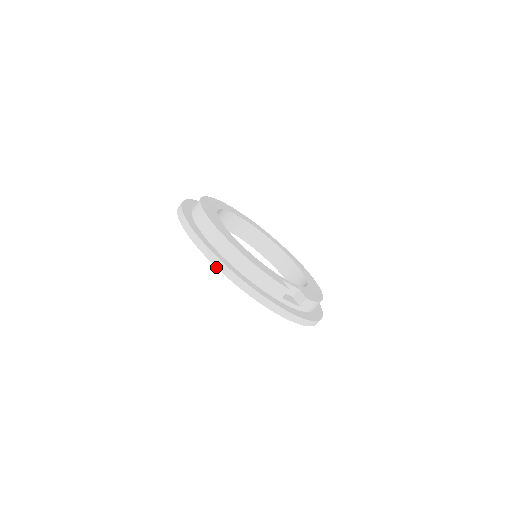
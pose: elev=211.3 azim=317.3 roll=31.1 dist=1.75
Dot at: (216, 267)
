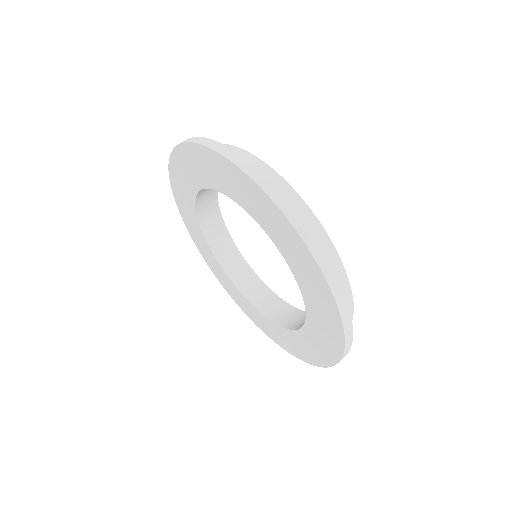
Dot at: (338, 306)
